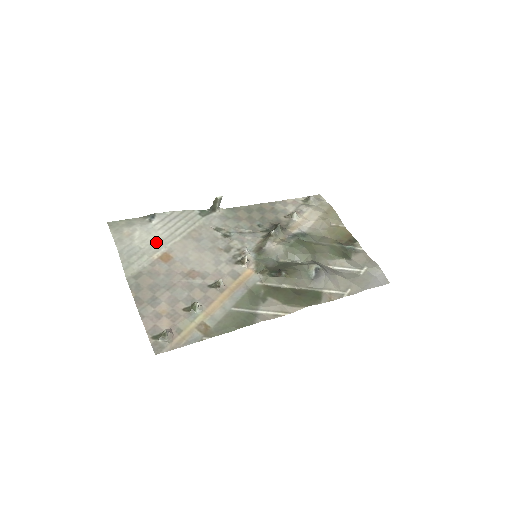
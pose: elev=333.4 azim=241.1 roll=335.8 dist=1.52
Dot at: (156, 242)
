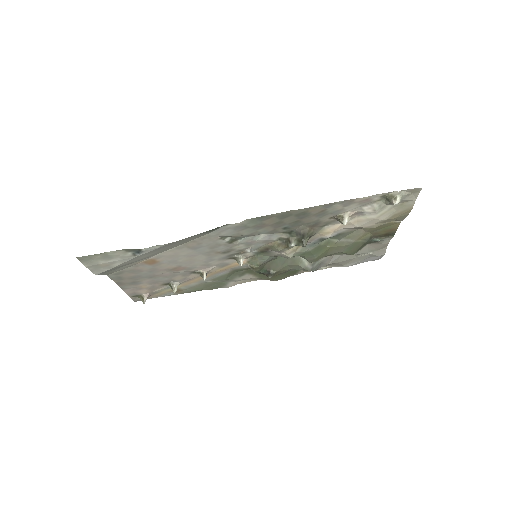
Dot at: (141, 259)
